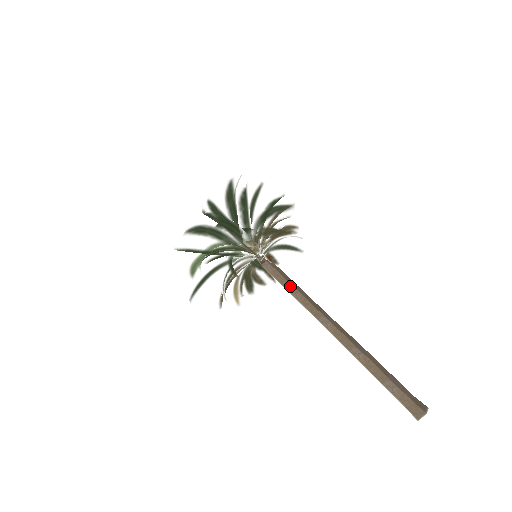
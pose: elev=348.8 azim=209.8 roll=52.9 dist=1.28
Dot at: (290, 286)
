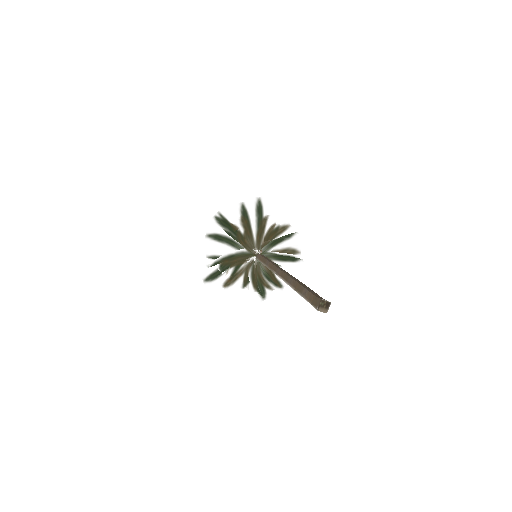
Dot at: (266, 261)
